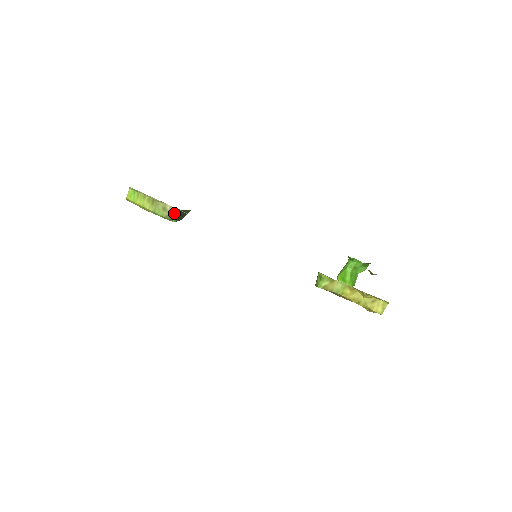
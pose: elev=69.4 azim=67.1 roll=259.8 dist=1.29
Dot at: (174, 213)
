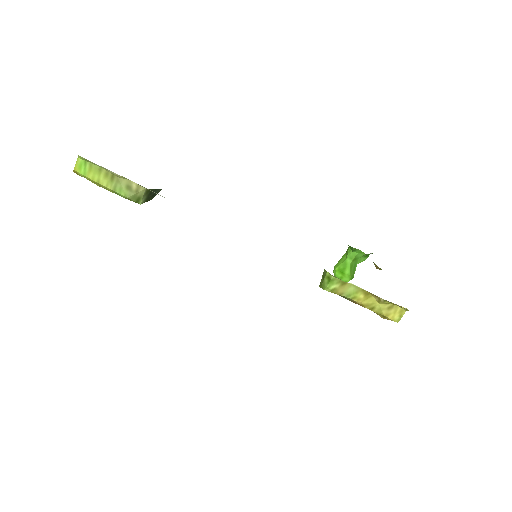
Dot at: (142, 193)
